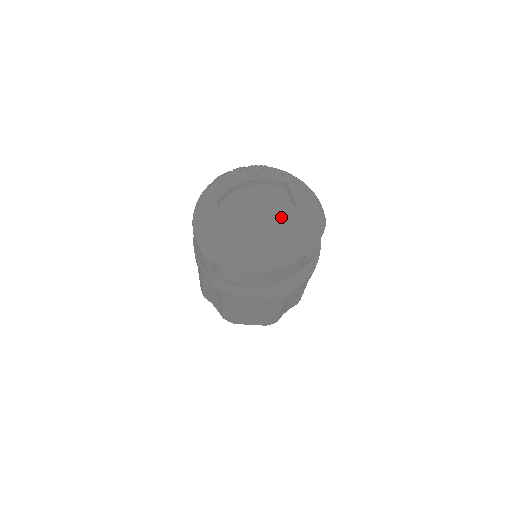
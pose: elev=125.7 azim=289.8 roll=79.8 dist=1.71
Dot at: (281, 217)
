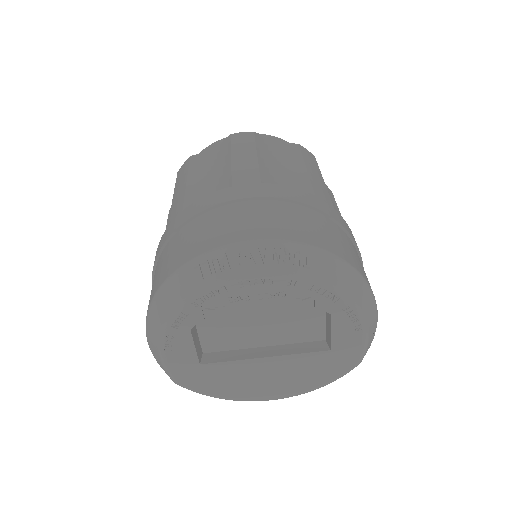
Dot at: (296, 362)
